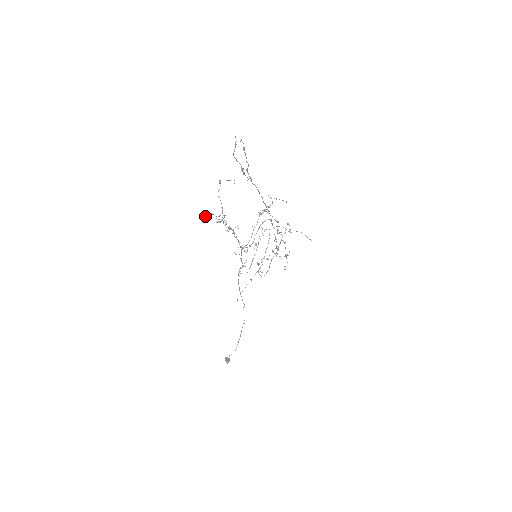
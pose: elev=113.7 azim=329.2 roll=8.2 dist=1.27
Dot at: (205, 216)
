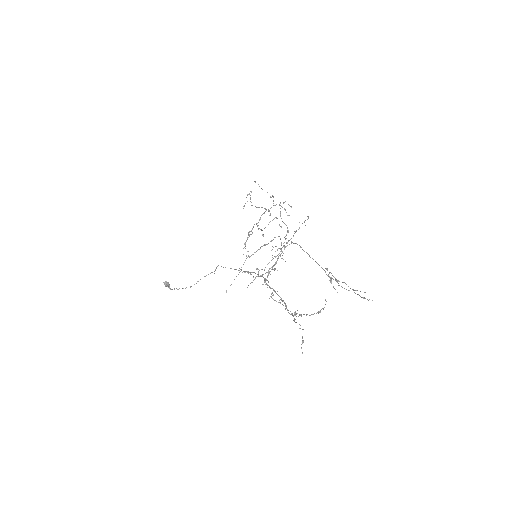
Dot at: occluded
